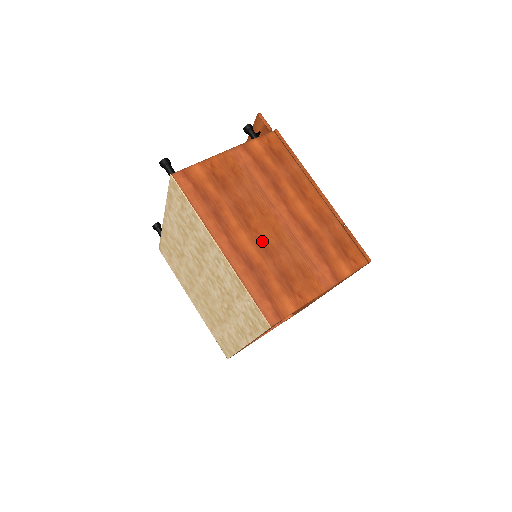
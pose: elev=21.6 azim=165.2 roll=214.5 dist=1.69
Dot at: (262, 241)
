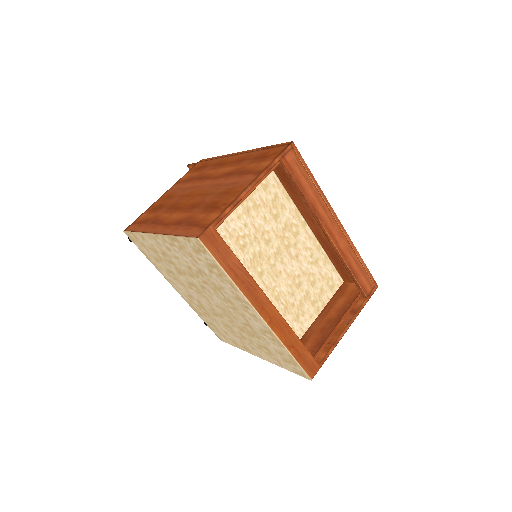
Dot at: (190, 206)
